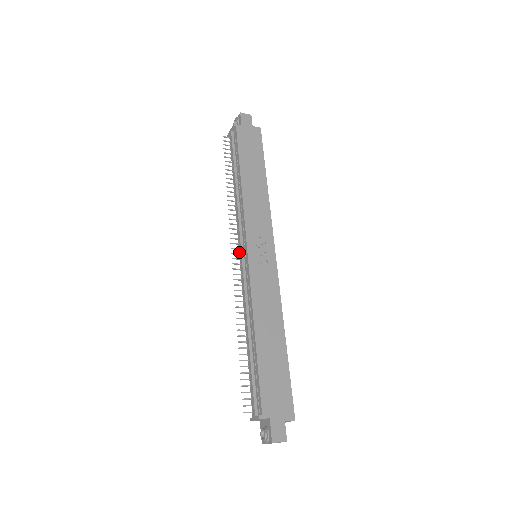
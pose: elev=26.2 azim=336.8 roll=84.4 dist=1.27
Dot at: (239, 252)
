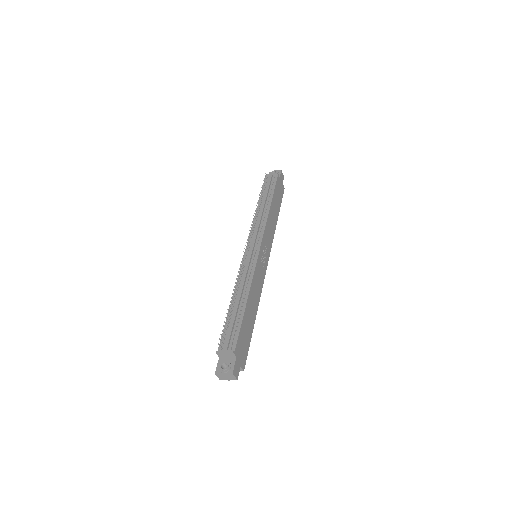
Dot at: (247, 245)
